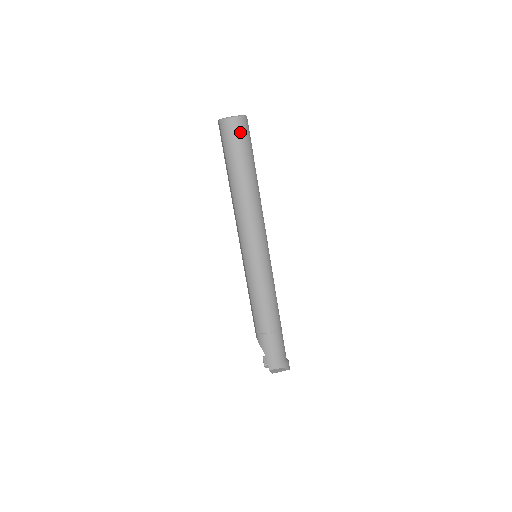
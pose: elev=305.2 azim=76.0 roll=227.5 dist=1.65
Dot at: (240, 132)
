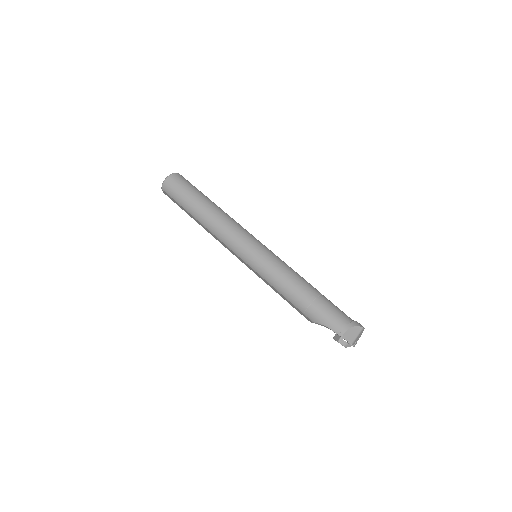
Dot at: (178, 182)
